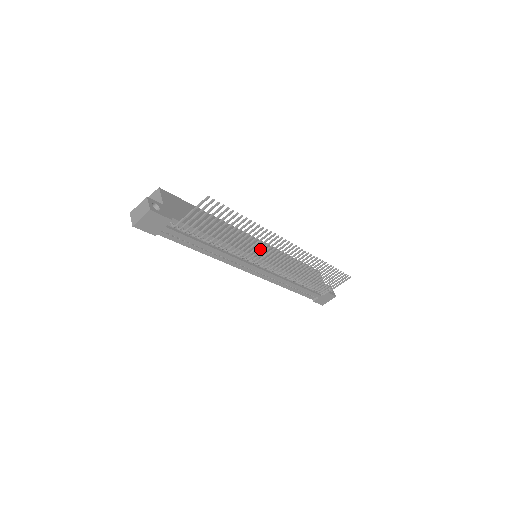
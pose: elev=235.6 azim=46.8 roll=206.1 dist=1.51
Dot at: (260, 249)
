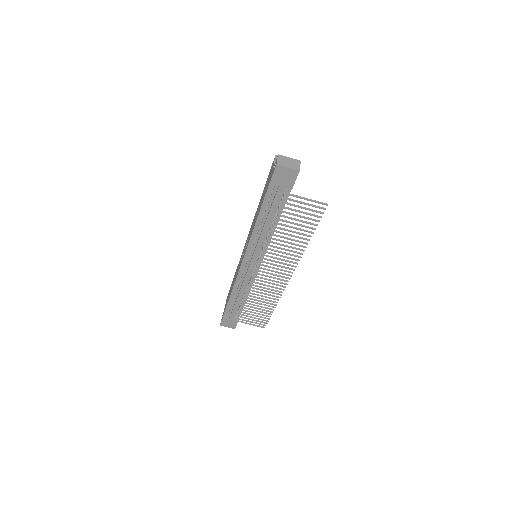
Dot at: (278, 258)
